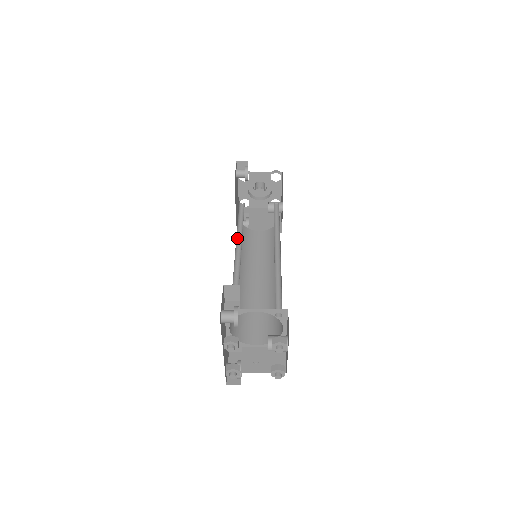
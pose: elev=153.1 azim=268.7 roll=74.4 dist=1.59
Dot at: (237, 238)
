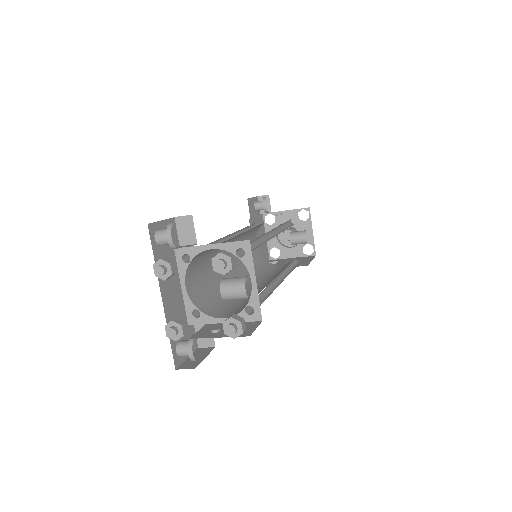
Dot at: occluded
